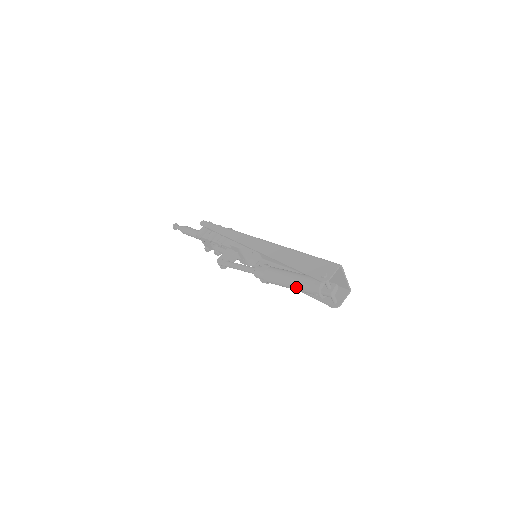
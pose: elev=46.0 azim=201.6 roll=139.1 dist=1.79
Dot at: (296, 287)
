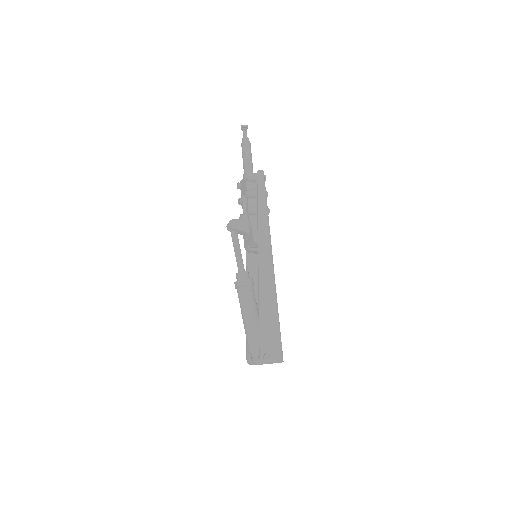
Dot at: (246, 326)
